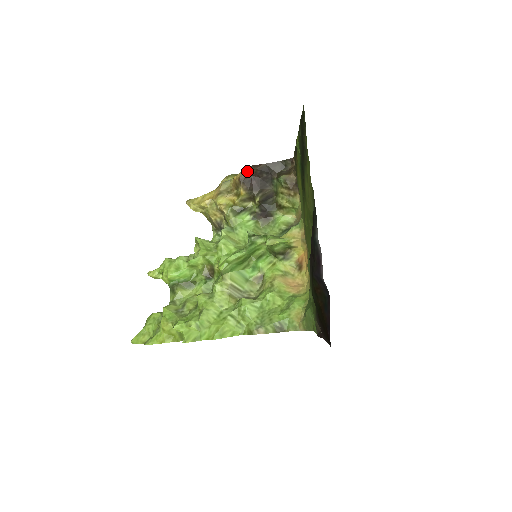
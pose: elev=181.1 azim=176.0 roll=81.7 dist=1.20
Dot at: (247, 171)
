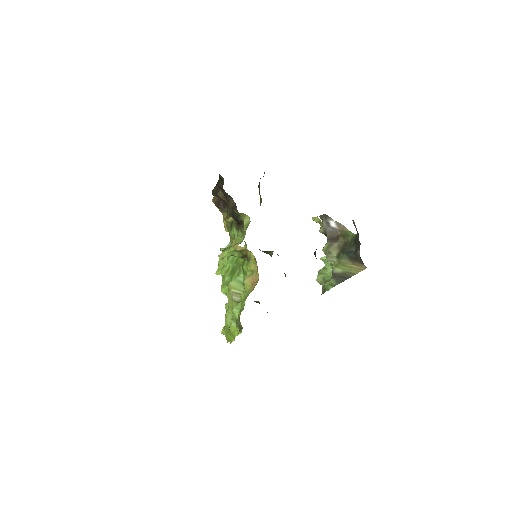
Dot at: (214, 196)
